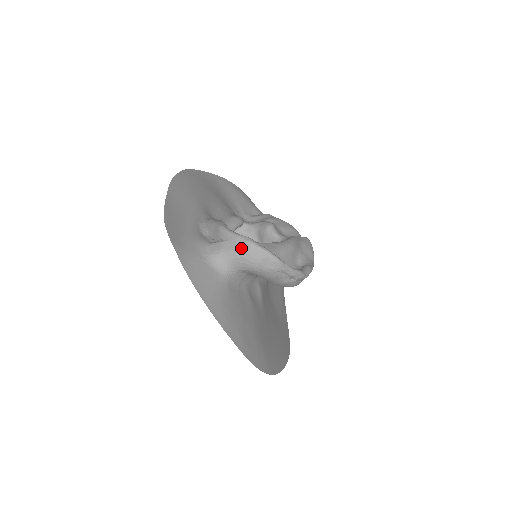
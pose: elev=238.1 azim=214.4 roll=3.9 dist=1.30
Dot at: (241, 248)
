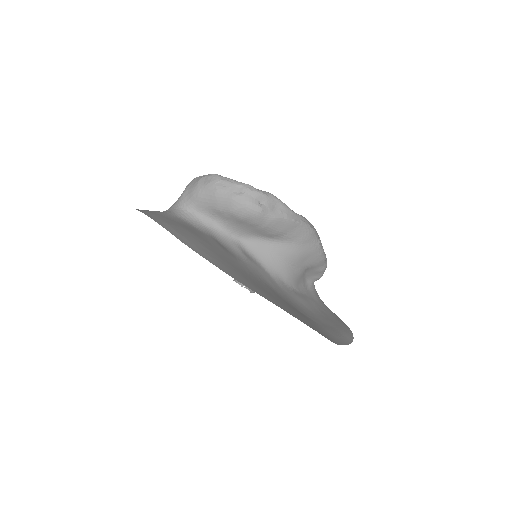
Dot at: (186, 188)
